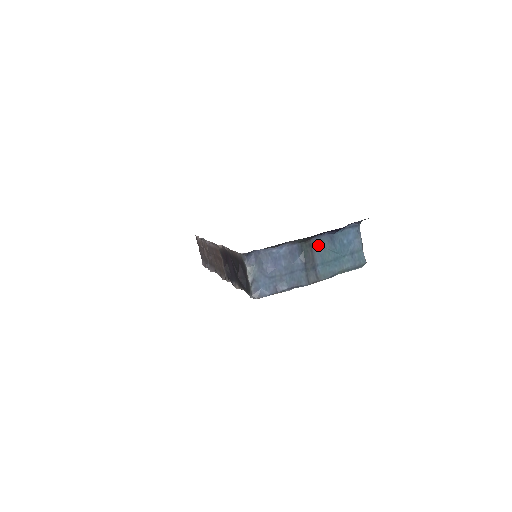
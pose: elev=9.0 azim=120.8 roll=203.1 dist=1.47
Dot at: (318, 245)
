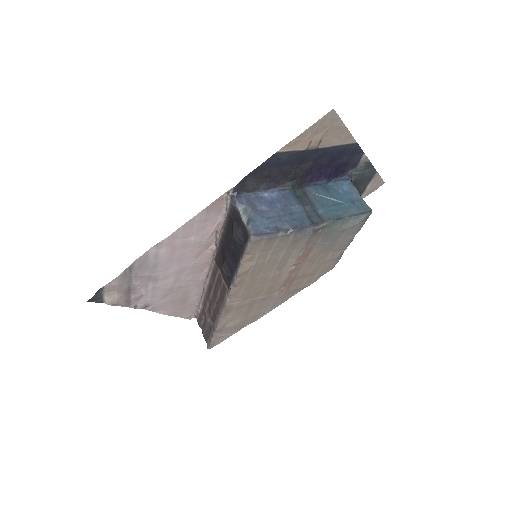
Dot at: (312, 193)
